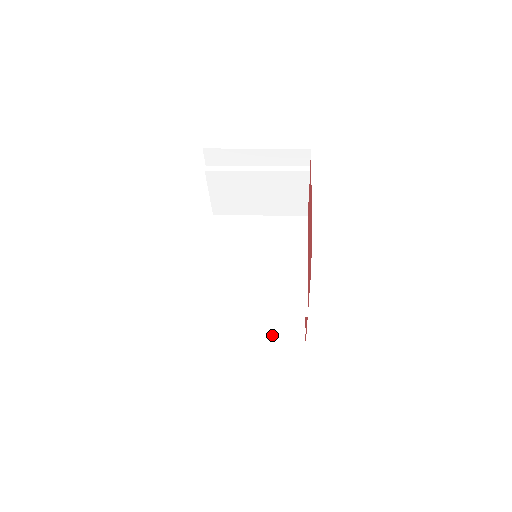
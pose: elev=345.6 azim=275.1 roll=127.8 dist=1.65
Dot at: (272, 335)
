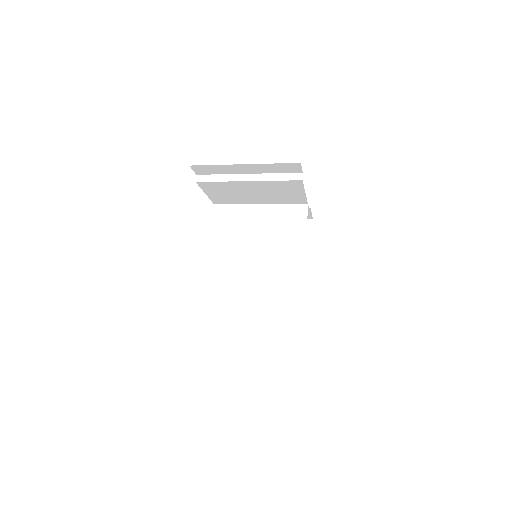
Dot at: occluded
